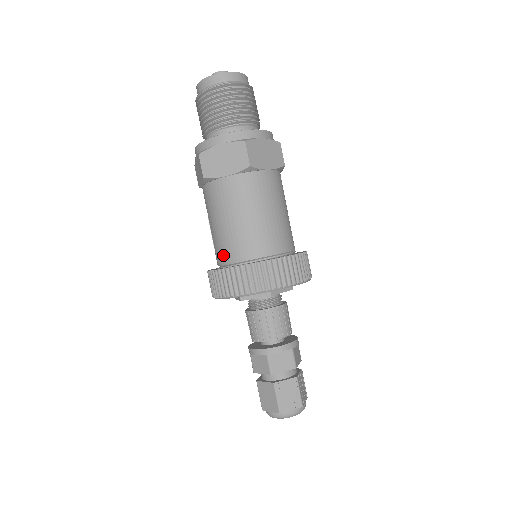
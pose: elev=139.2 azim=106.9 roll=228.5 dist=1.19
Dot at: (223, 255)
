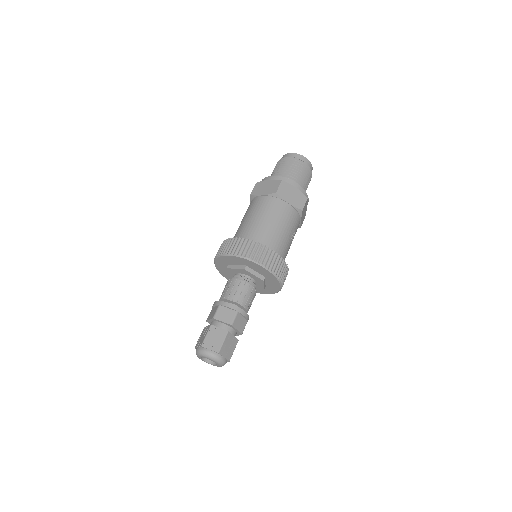
Dot at: occluded
